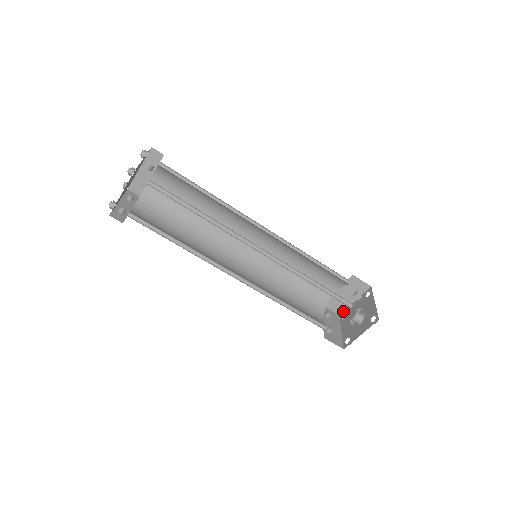
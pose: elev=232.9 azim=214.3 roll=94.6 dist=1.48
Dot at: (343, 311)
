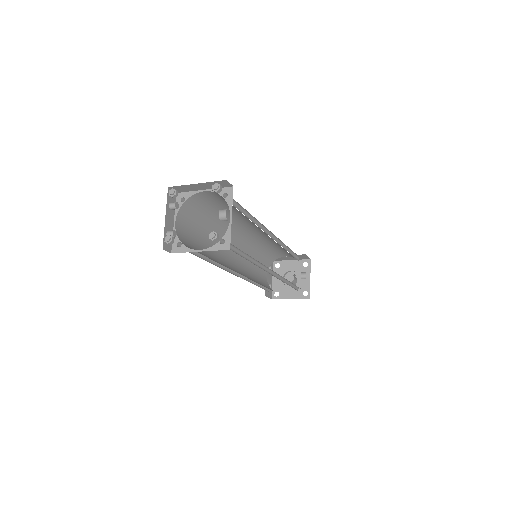
Dot at: (278, 260)
